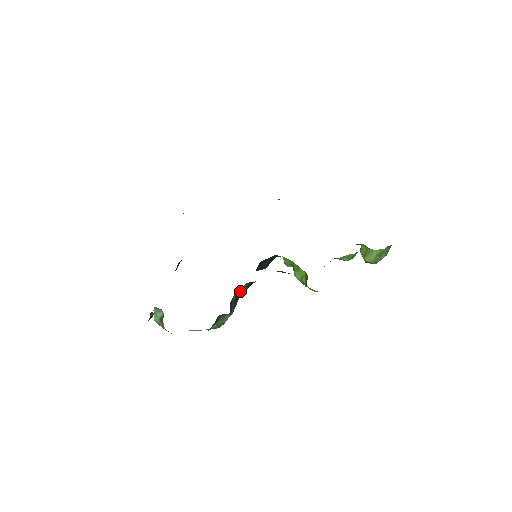
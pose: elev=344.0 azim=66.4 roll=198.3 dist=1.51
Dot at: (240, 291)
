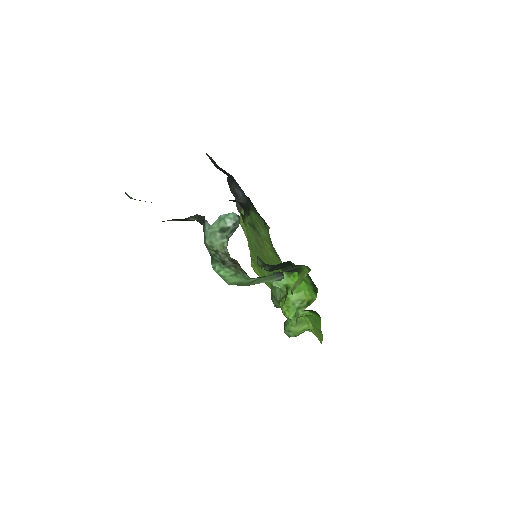
Dot at: (292, 267)
